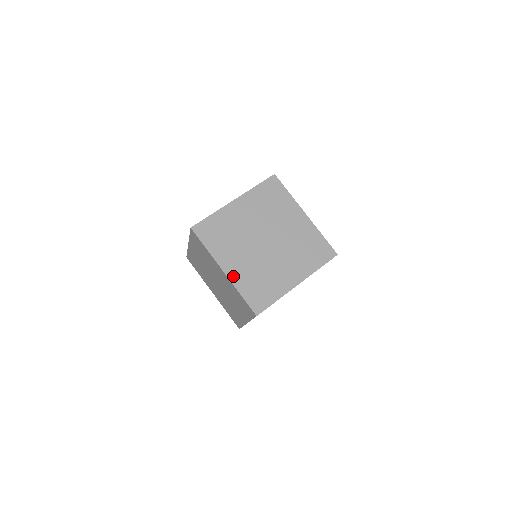
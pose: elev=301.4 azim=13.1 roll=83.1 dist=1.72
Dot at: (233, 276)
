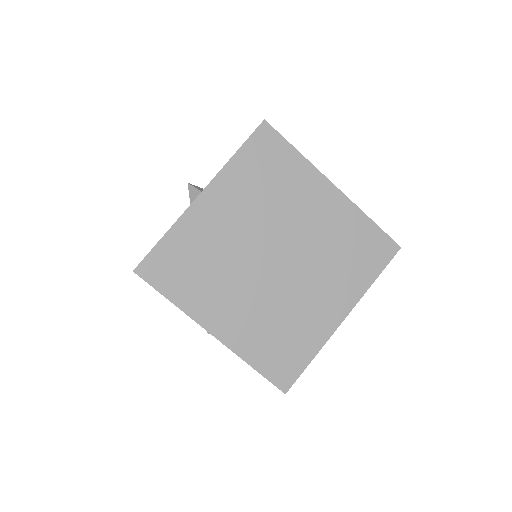
Dot at: (344, 197)
